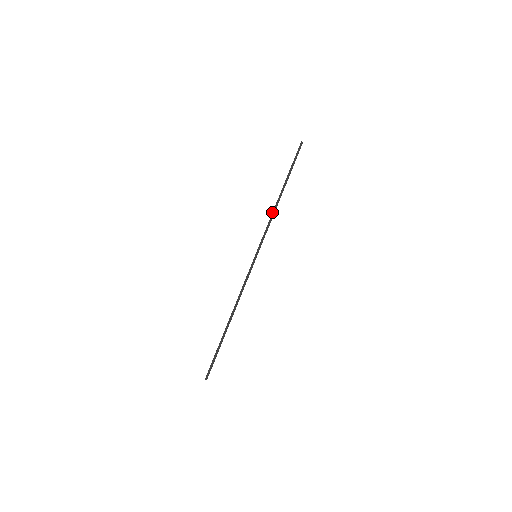
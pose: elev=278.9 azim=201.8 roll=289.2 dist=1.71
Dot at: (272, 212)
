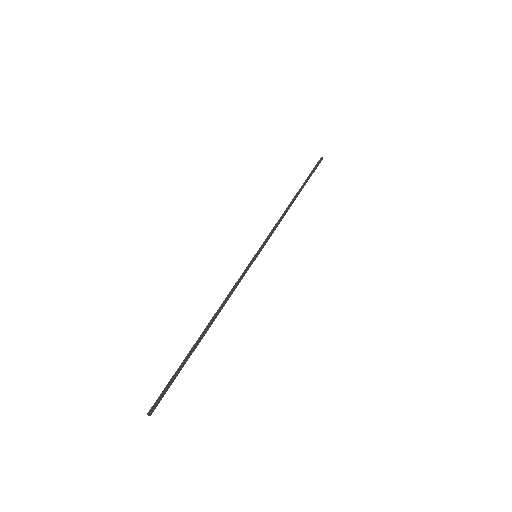
Dot at: occluded
